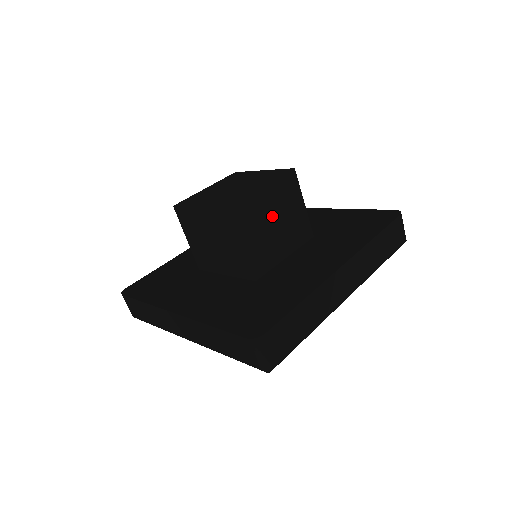
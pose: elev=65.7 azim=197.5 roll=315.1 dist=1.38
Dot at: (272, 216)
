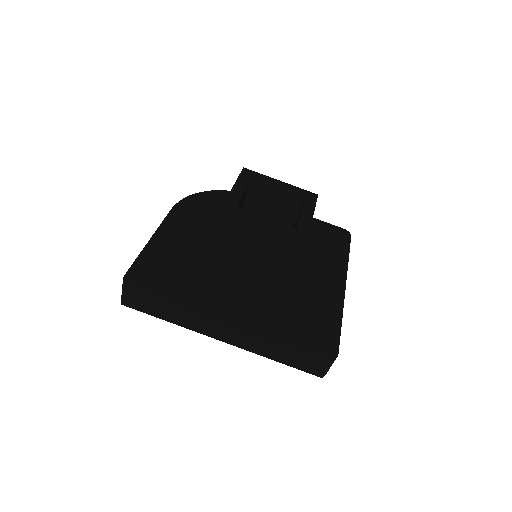
Dot at: occluded
